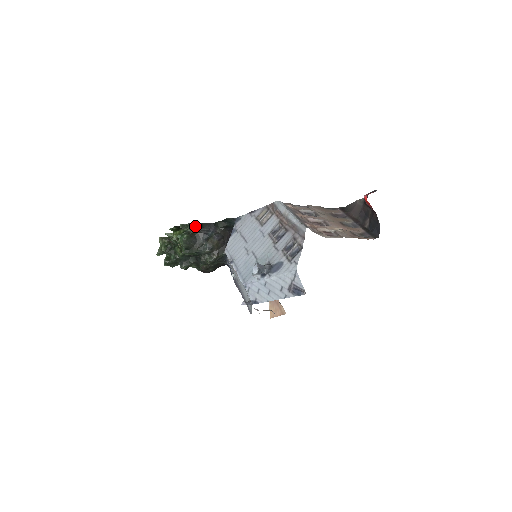
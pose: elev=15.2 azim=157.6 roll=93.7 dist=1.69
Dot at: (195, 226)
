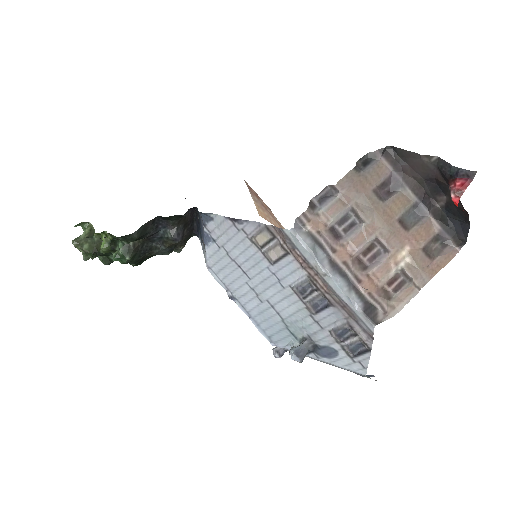
Dot at: (134, 240)
